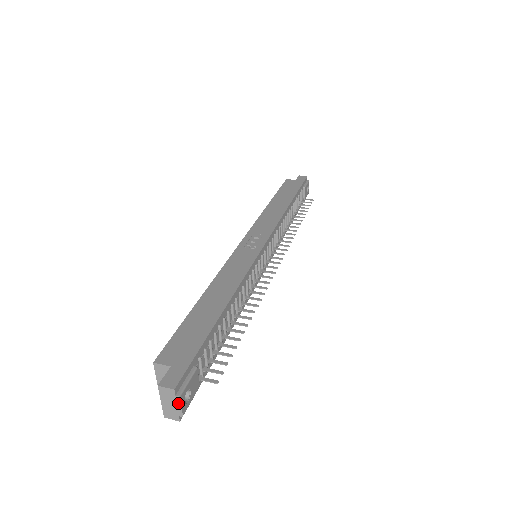
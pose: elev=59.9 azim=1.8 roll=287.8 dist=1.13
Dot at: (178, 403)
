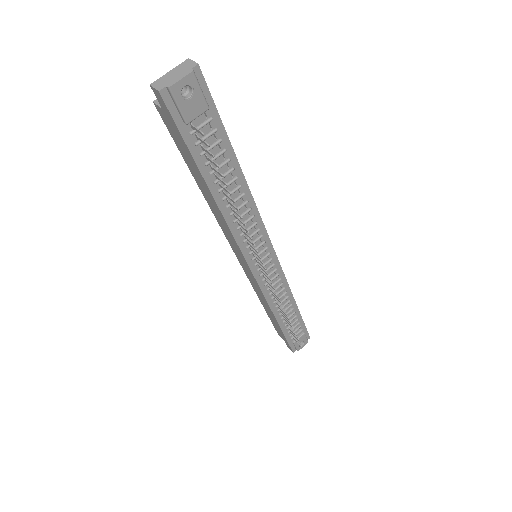
Dot at: (184, 75)
